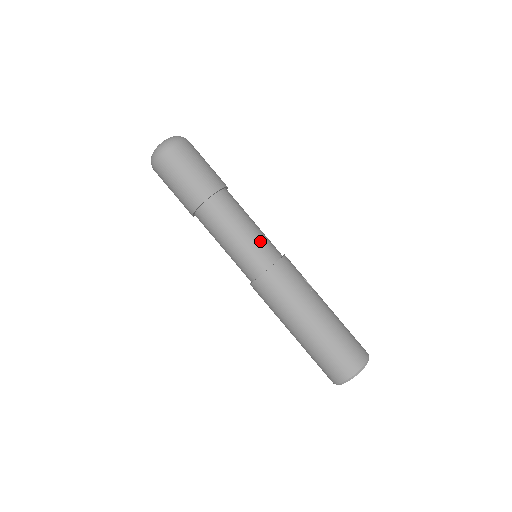
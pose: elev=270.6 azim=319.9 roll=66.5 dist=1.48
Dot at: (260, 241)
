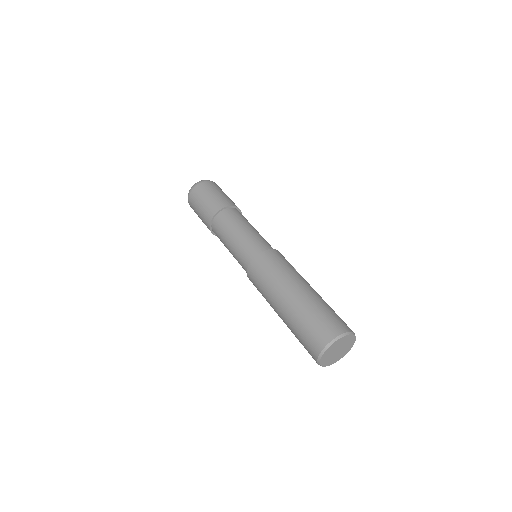
Dot at: (260, 237)
